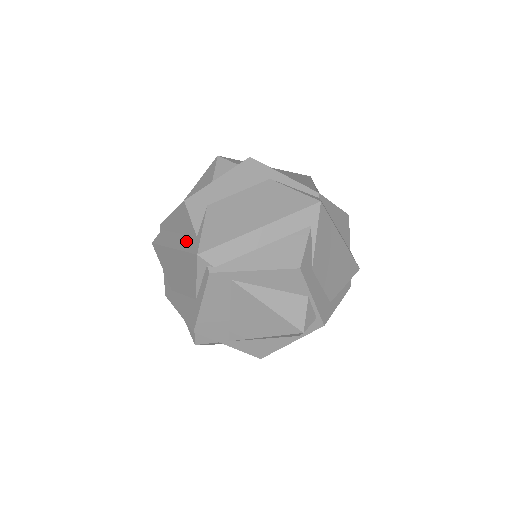
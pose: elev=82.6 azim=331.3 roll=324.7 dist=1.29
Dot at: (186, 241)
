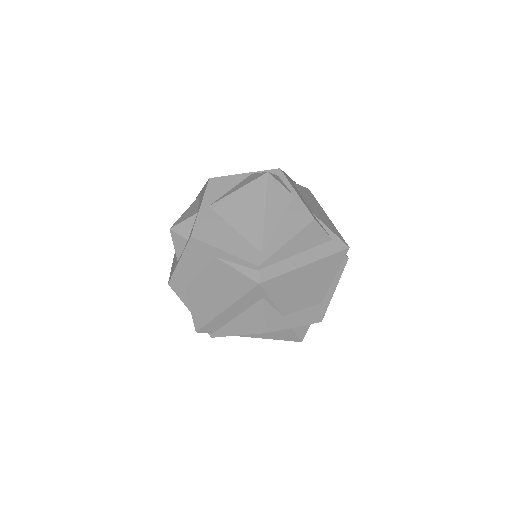
Dot at: occluded
